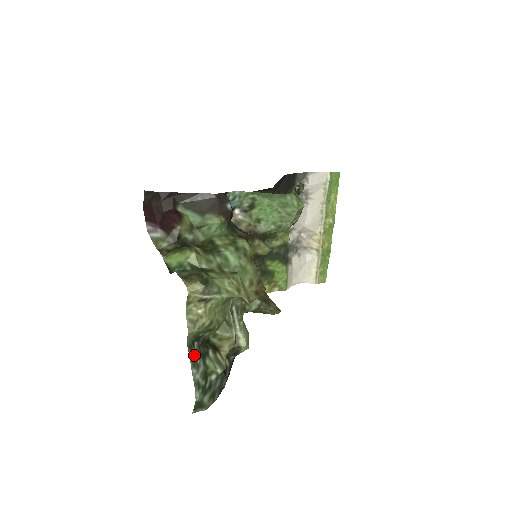
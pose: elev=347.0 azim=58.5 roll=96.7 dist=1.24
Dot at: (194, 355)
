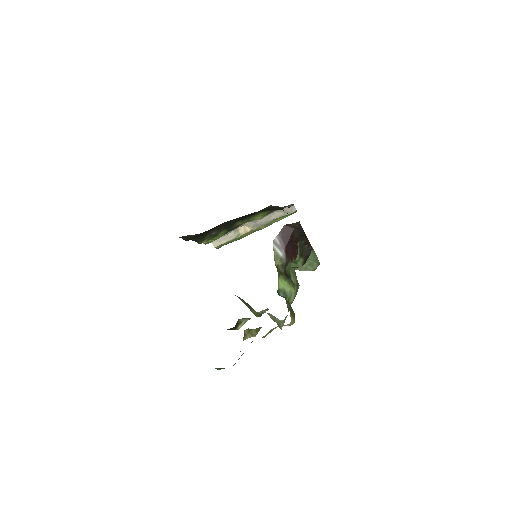
Dot at: occluded
